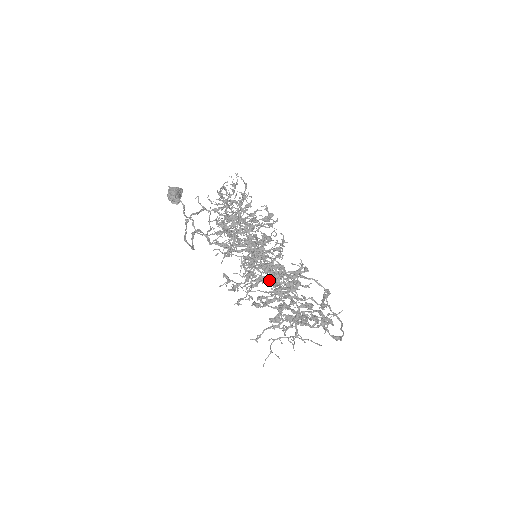
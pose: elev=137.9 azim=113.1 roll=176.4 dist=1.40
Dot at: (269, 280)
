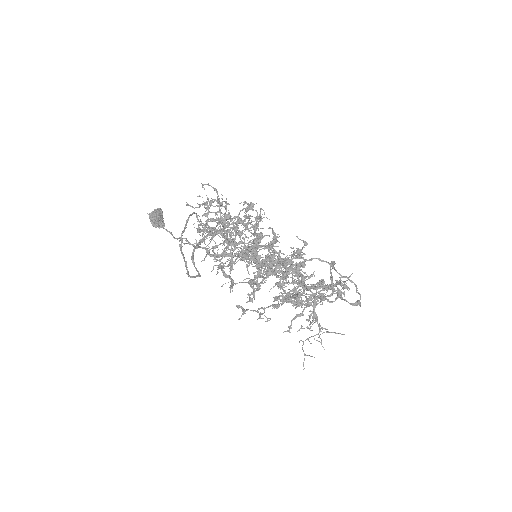
Dot at: (277, 277)
